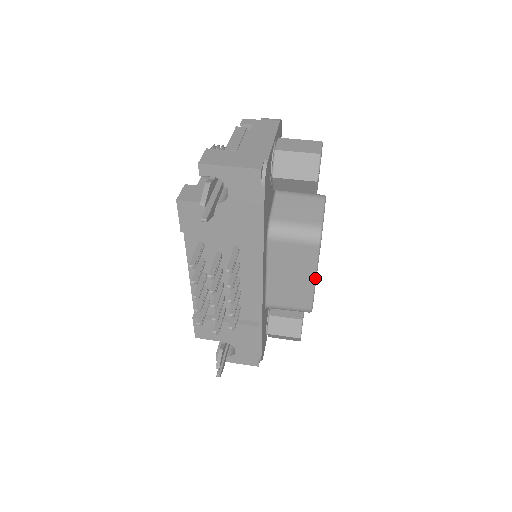
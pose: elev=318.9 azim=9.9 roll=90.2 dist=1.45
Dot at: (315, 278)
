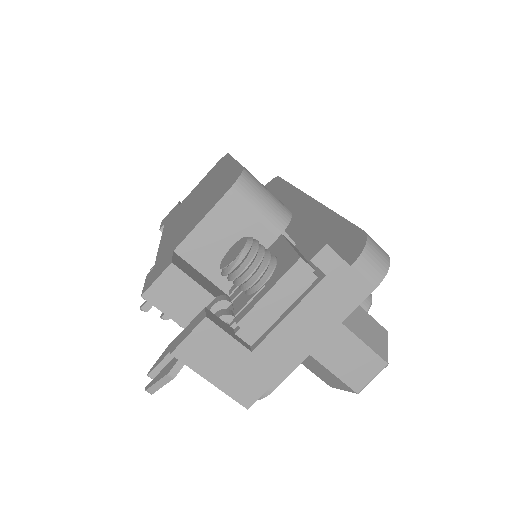
Dot at: occluded
